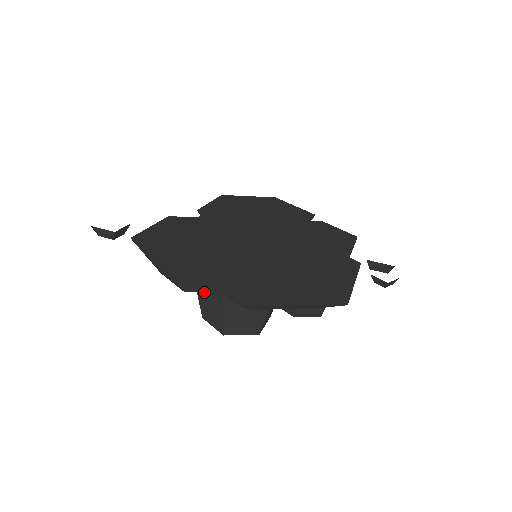
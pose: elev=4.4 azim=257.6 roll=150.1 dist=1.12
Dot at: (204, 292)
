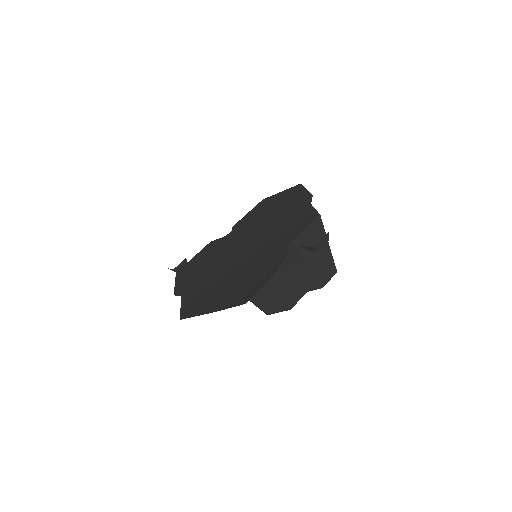
Dot at: occluded
